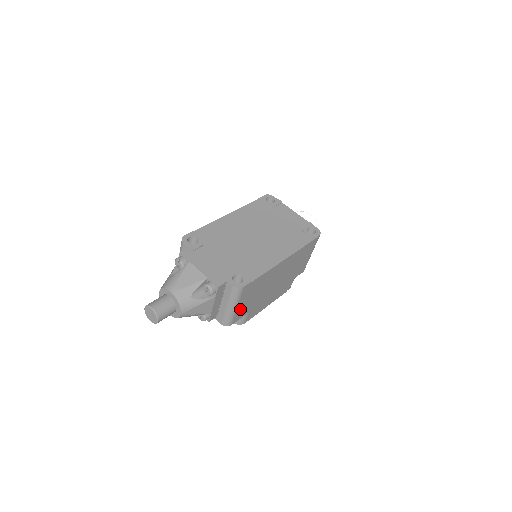
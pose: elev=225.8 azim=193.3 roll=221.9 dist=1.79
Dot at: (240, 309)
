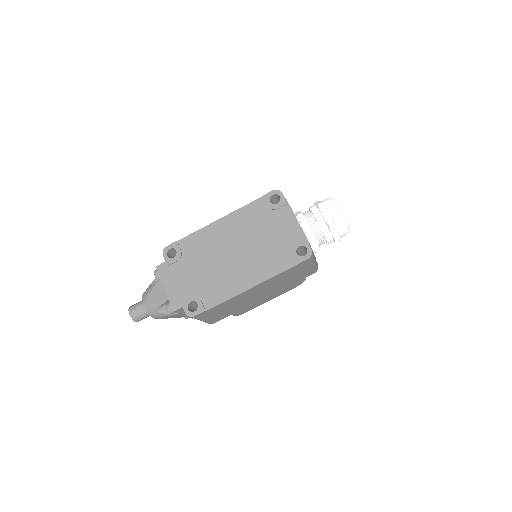
Dot at: (214, 318)
